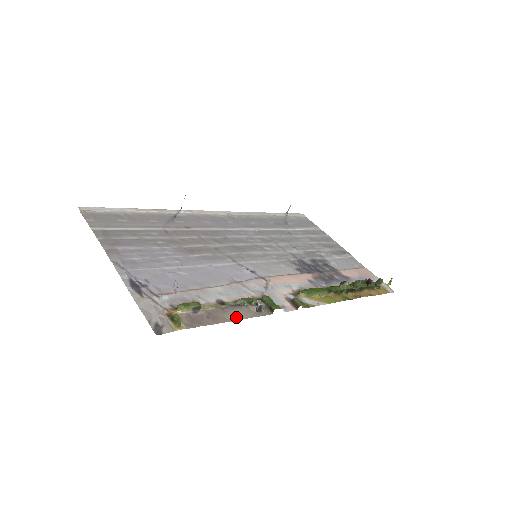
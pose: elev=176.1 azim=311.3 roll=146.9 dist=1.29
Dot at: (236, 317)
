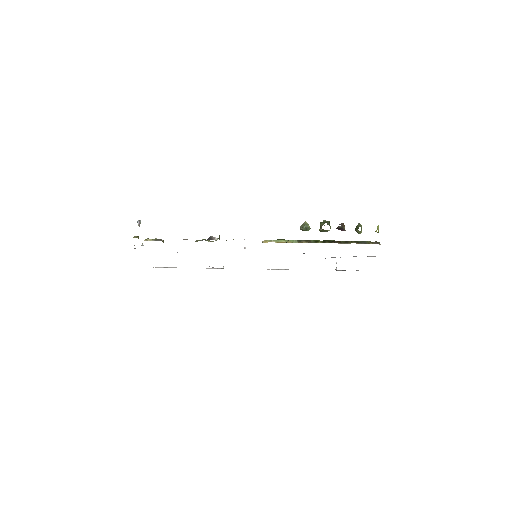
Dot at: (184, 239)
